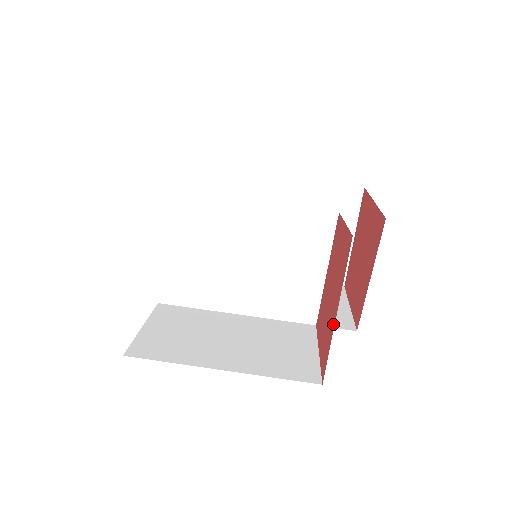
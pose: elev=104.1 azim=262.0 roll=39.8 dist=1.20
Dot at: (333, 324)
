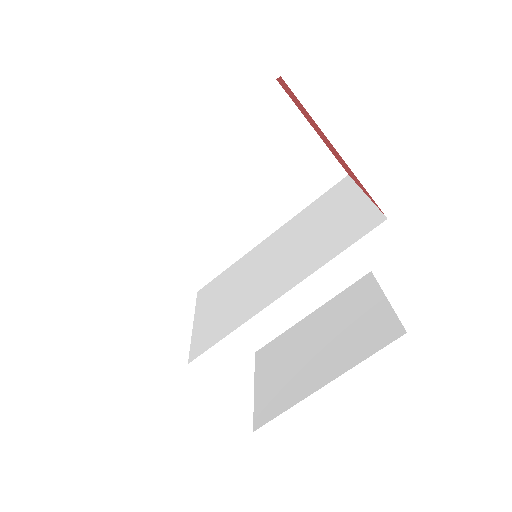
Dot at: occluded
